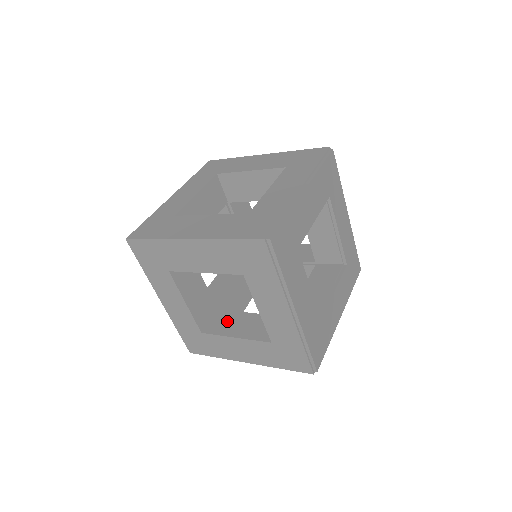
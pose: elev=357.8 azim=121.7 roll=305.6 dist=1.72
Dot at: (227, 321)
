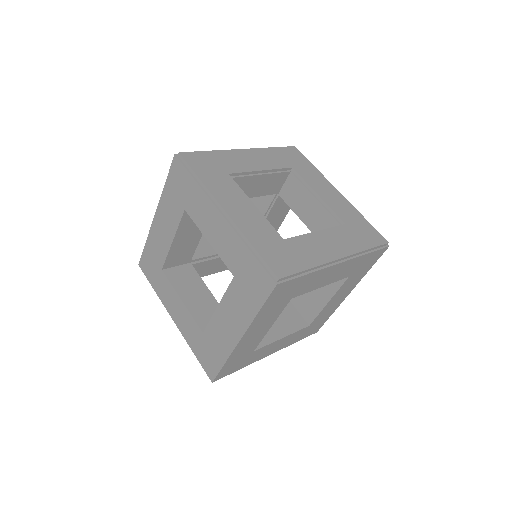
Dot at: occluded
